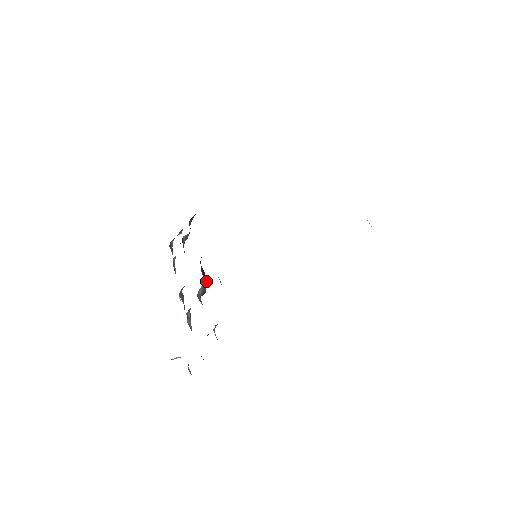
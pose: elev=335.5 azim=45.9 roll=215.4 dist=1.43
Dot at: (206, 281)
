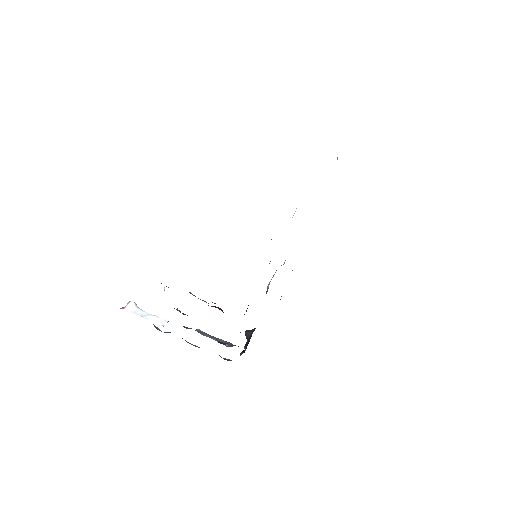
Dot at: occluded
